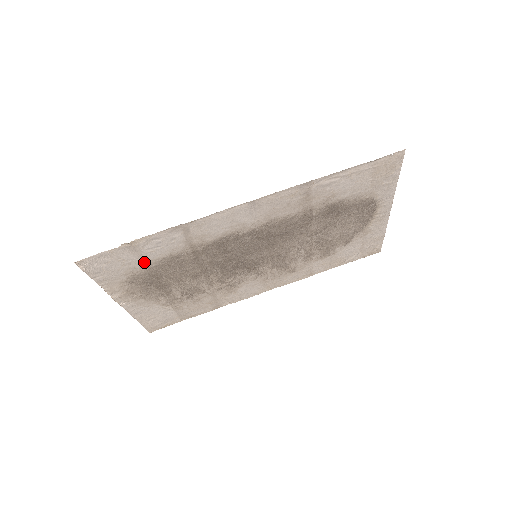
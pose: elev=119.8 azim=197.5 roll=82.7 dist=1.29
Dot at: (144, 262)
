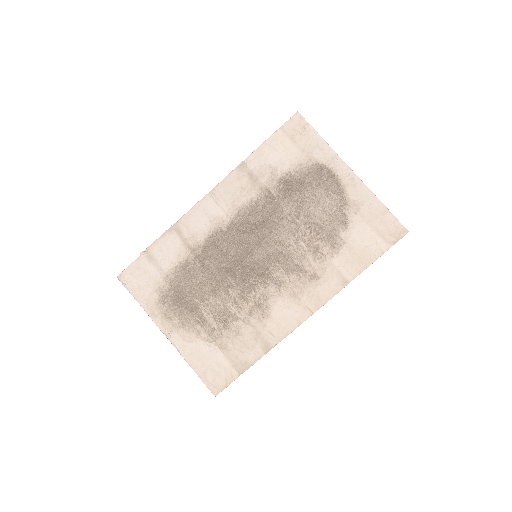
Dot at: (164, 274)
